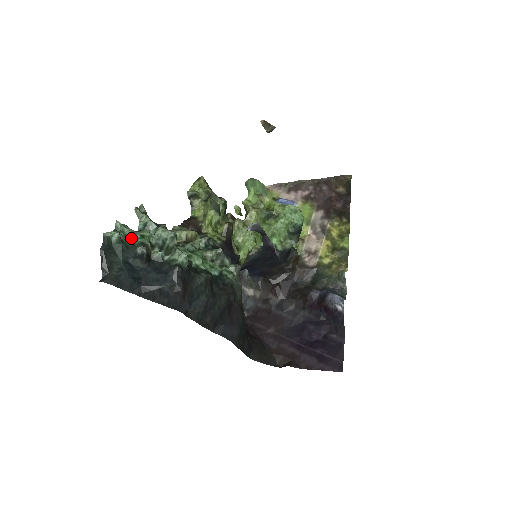
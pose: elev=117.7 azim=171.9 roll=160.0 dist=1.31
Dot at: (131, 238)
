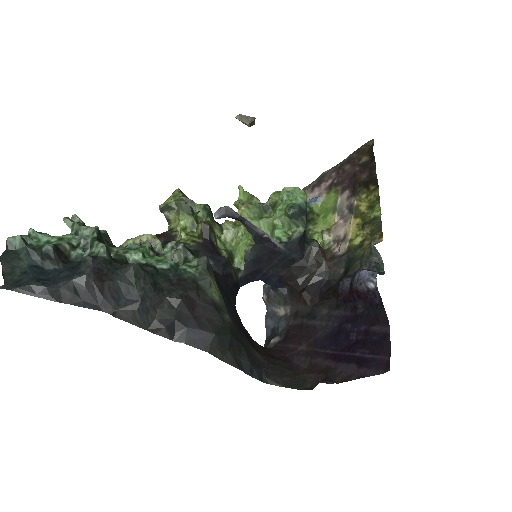
Dot at: (46, 243)
